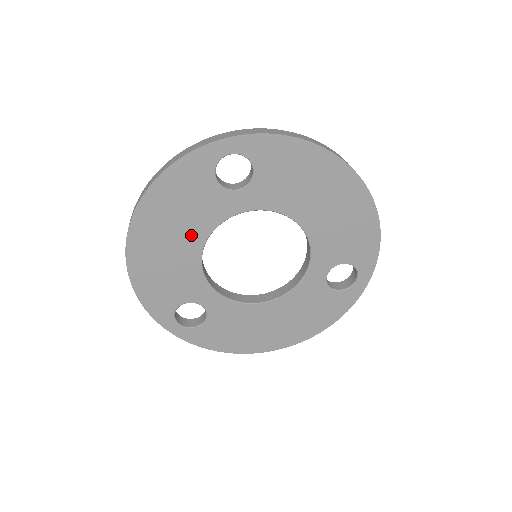
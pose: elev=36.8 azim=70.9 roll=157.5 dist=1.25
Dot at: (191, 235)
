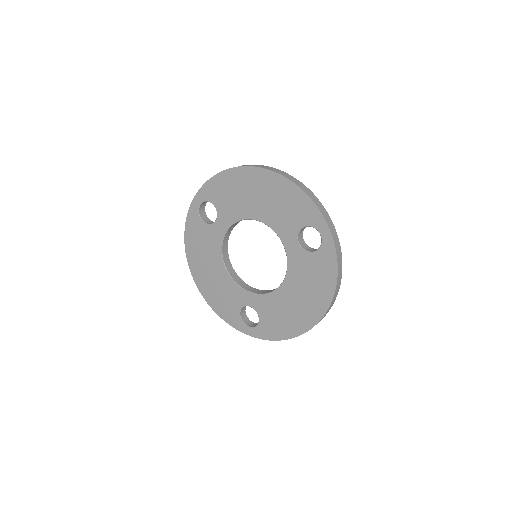
Dot at: (215, 261)
